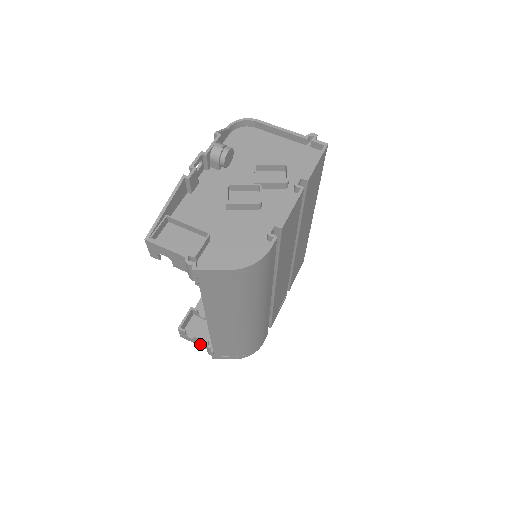
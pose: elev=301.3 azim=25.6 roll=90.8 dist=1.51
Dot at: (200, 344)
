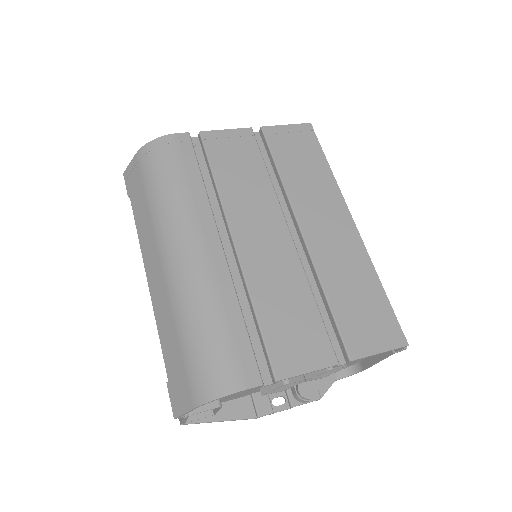
Dot at: occluded
